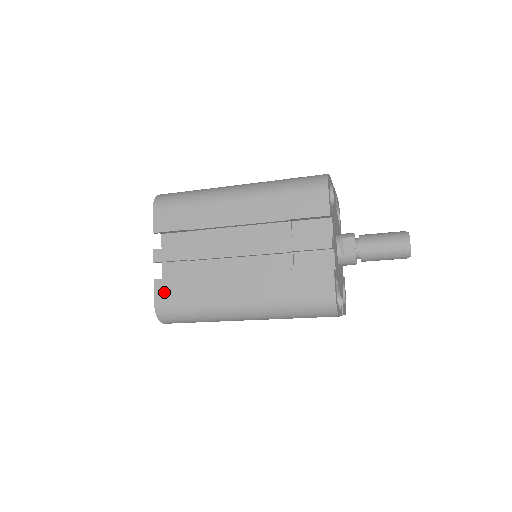
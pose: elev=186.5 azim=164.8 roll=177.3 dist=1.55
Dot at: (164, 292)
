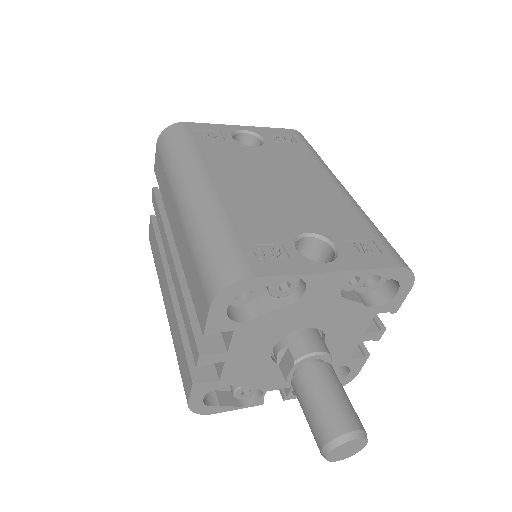
Dot at: (151, 234)
